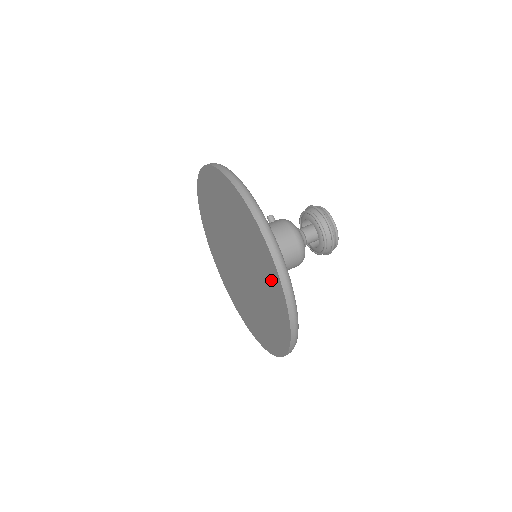
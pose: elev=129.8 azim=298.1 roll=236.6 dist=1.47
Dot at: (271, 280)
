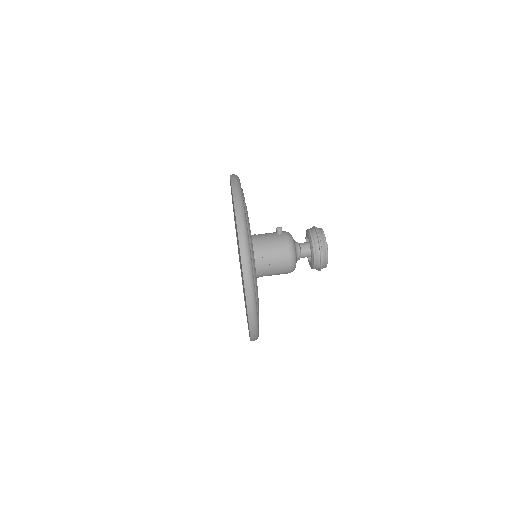
Dot at: occluded
